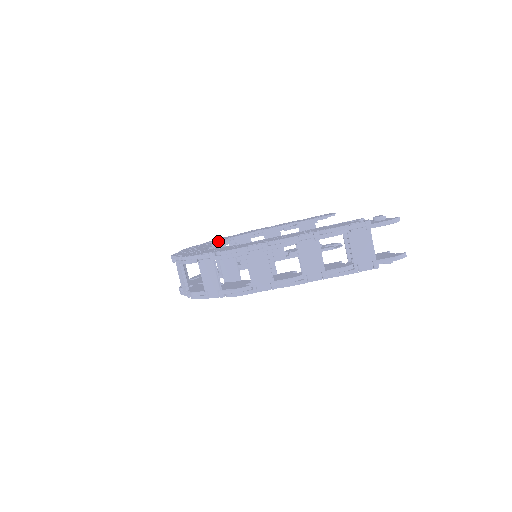
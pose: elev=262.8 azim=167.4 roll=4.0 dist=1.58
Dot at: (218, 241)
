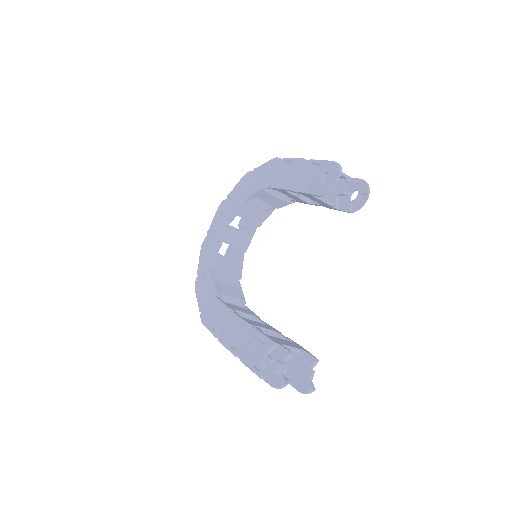
Dot at: (235, 208)
